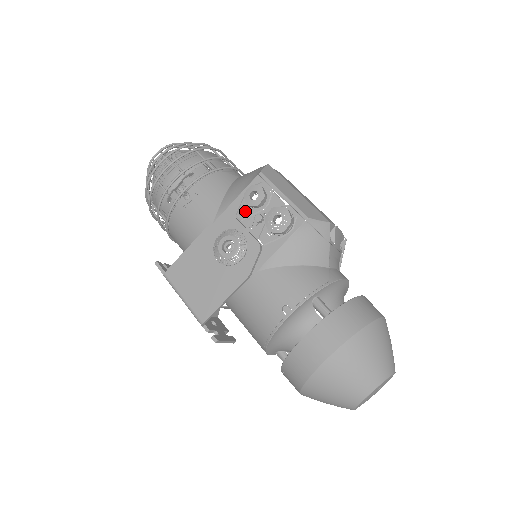
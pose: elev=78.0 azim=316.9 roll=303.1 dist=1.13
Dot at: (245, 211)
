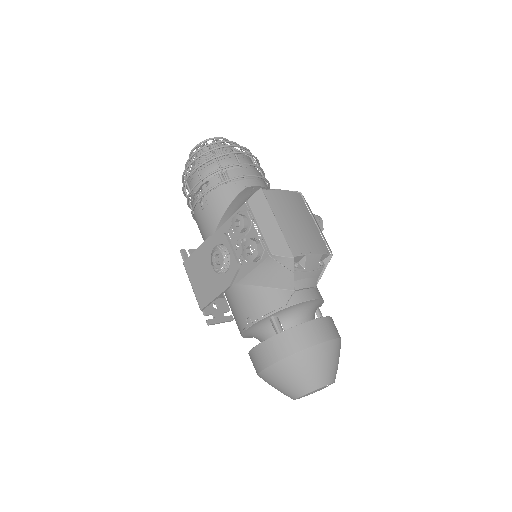
Dot at: (234, 232)
